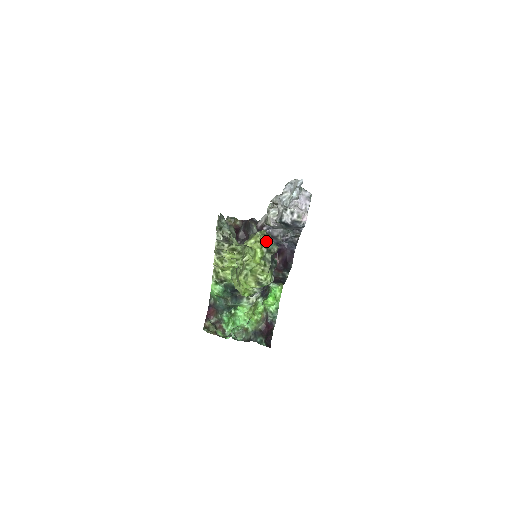
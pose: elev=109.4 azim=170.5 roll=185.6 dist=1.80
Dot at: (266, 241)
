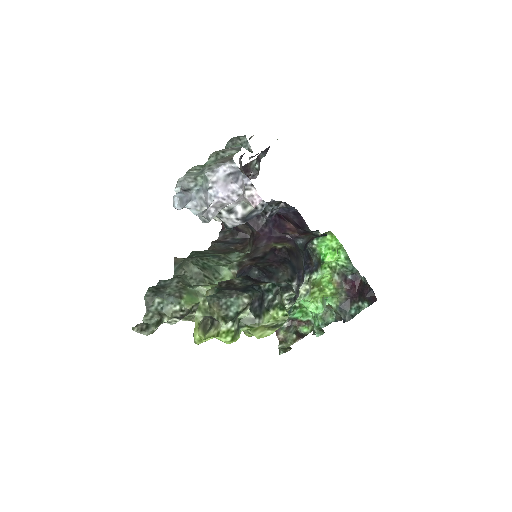
Dot at: (212, 328)
